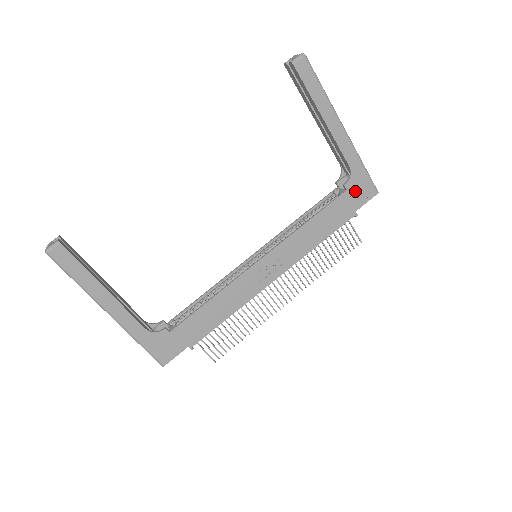
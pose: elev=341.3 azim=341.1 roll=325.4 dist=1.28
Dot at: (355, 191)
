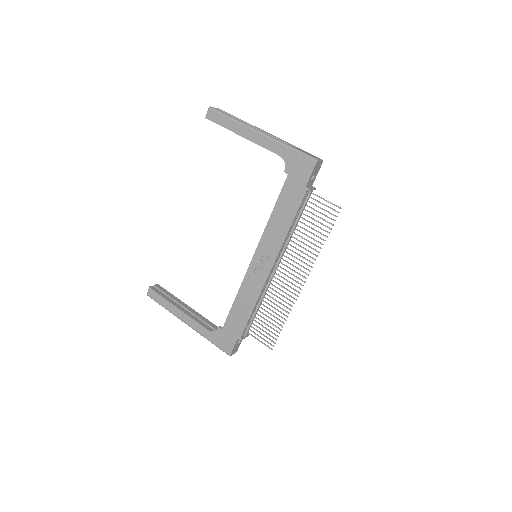
Dot at: (295, 171)
